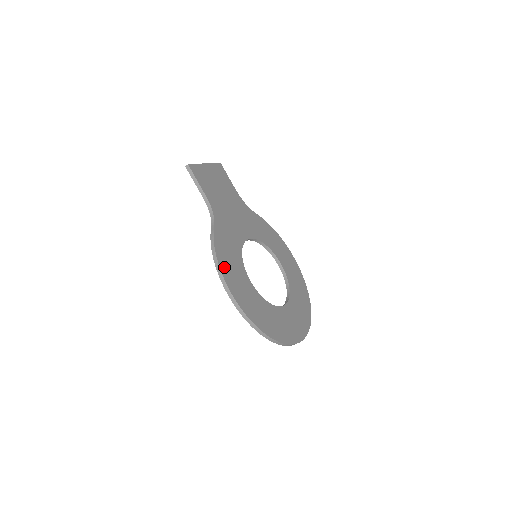
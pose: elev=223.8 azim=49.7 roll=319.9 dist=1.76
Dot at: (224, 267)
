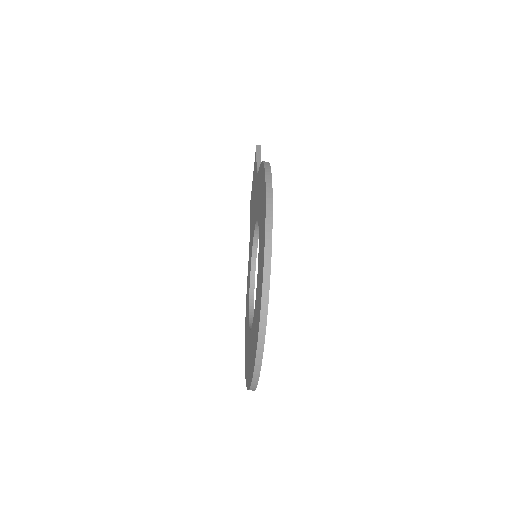
Dot at: occluded
